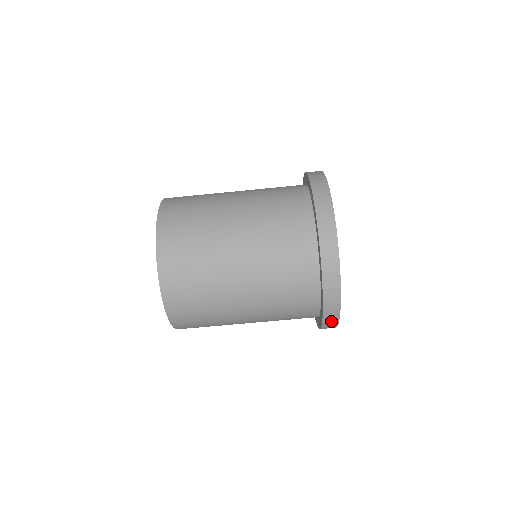
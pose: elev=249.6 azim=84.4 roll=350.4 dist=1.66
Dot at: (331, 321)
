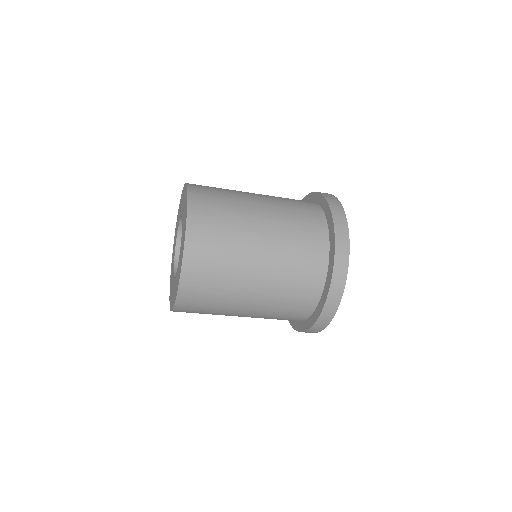
Dot at: (324, 321)
